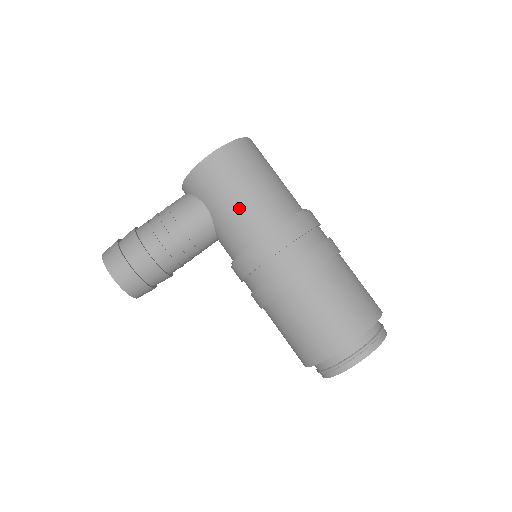
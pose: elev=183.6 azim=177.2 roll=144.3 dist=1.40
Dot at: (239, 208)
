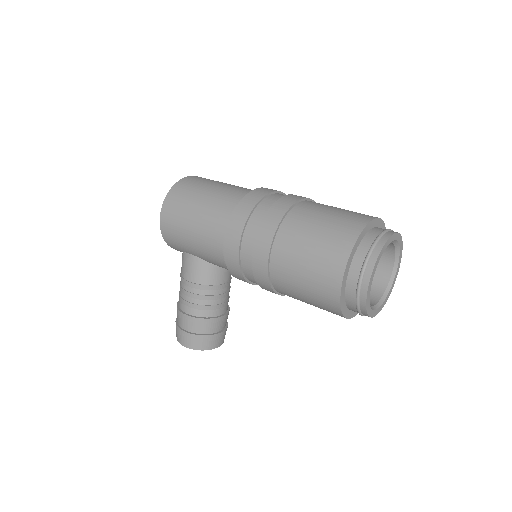
Dot at: (199, 240)
